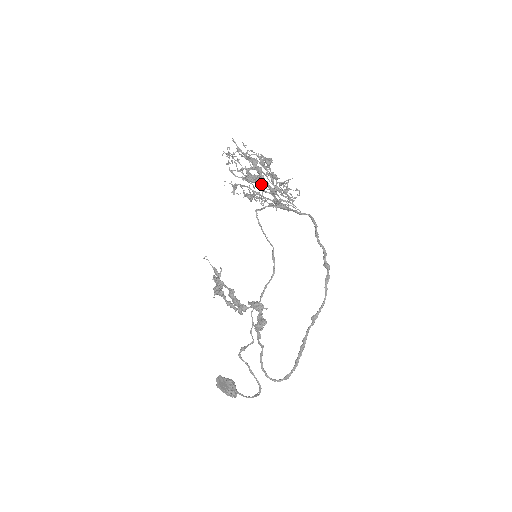
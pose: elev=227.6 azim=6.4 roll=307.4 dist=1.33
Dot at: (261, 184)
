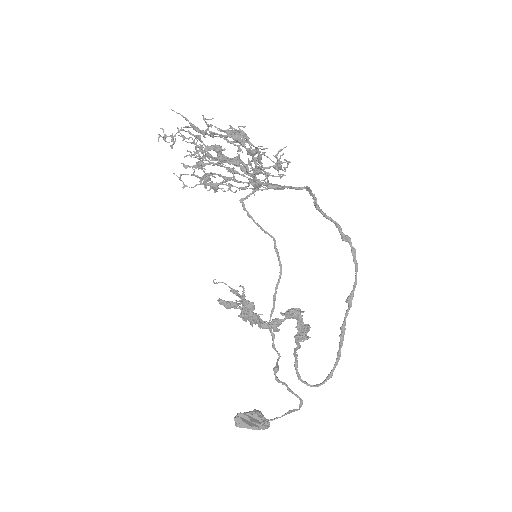
Dot at: (245, 165)
